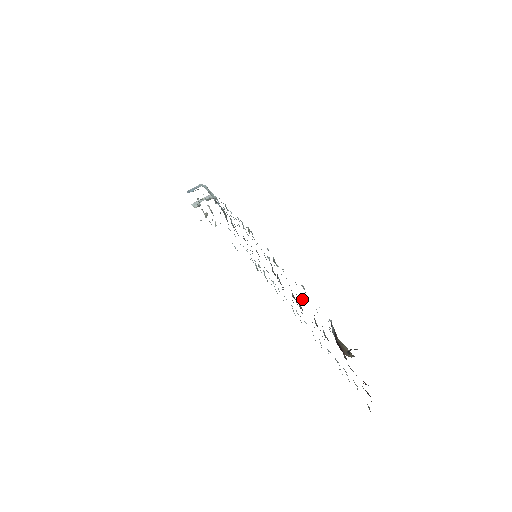
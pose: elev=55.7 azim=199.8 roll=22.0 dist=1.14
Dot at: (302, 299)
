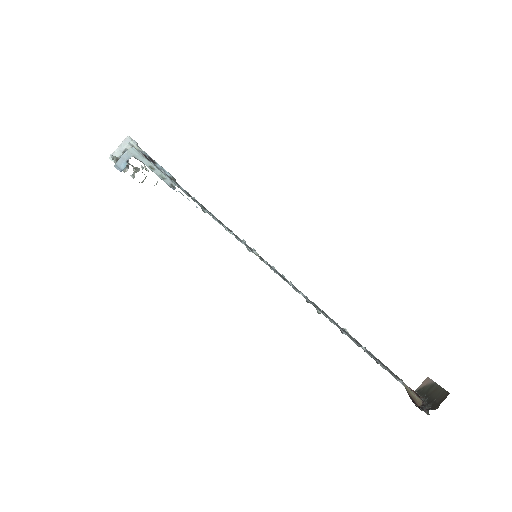
Dot at: (350, 337)
